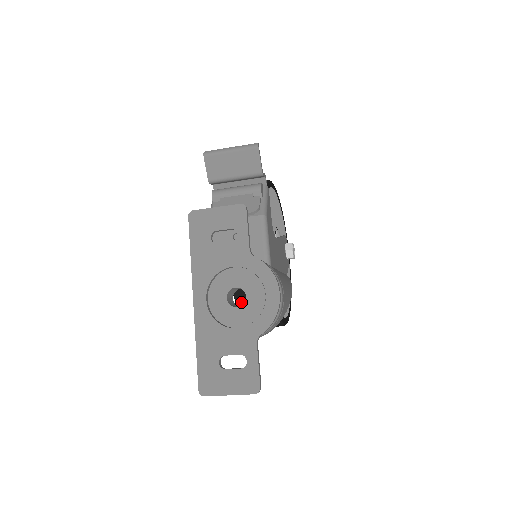
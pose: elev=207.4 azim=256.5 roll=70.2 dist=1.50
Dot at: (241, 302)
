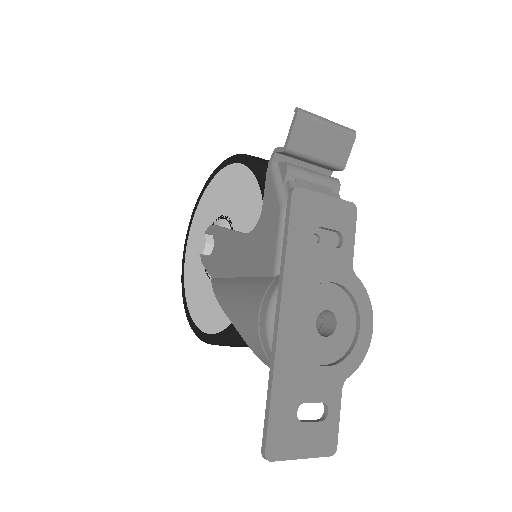
Dot at: occluded
